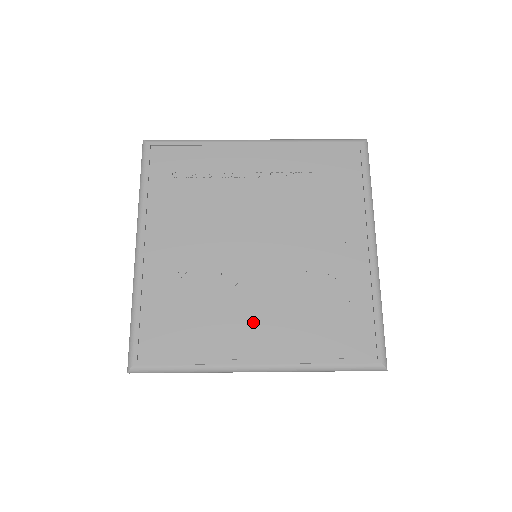
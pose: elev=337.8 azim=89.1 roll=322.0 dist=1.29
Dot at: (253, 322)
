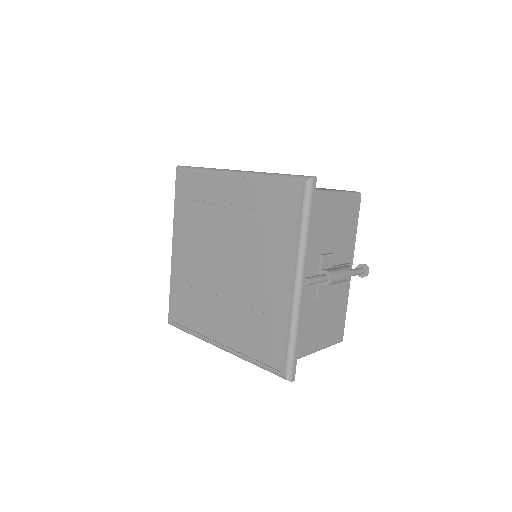
Dot at: (218, 318)
